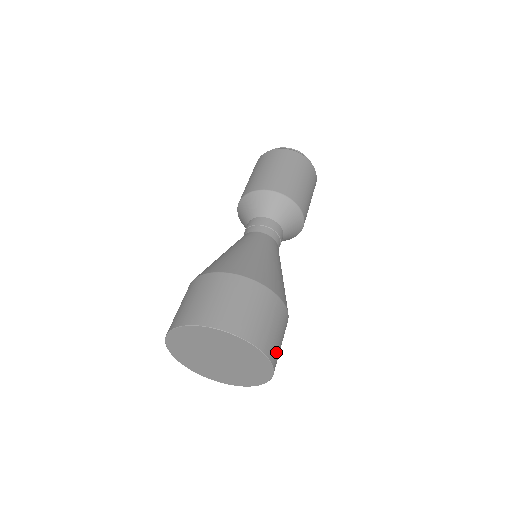
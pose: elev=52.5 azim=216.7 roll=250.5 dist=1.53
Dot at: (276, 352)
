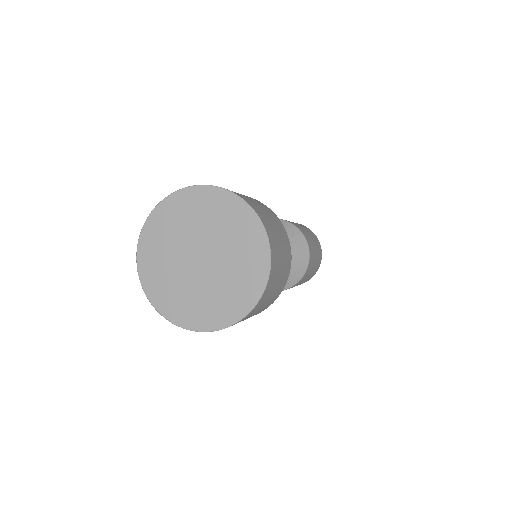
Dot at: (271, 285)
